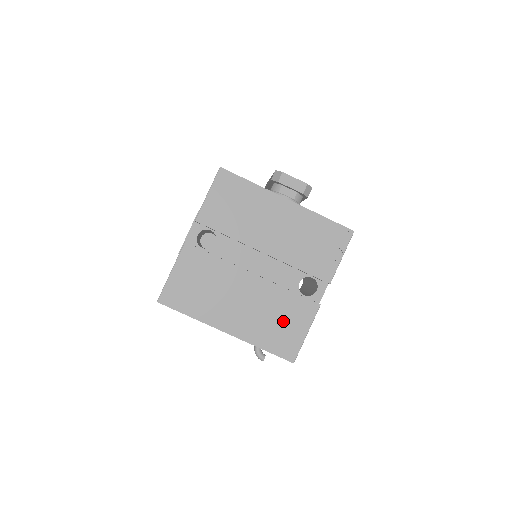
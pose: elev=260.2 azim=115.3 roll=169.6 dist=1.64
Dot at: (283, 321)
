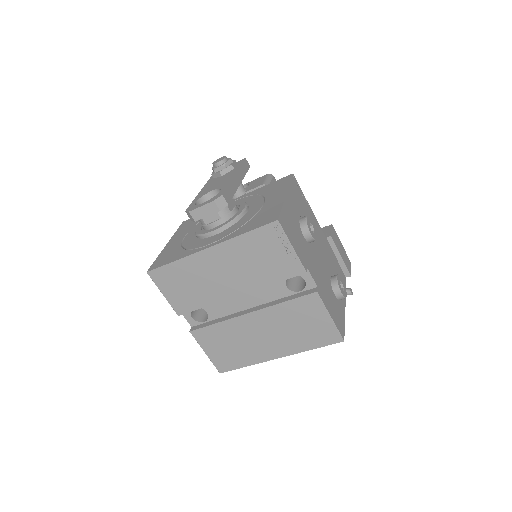
Dot at: (304, 323)
